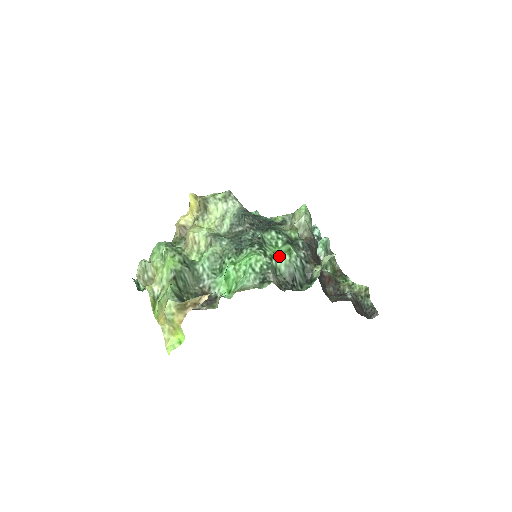
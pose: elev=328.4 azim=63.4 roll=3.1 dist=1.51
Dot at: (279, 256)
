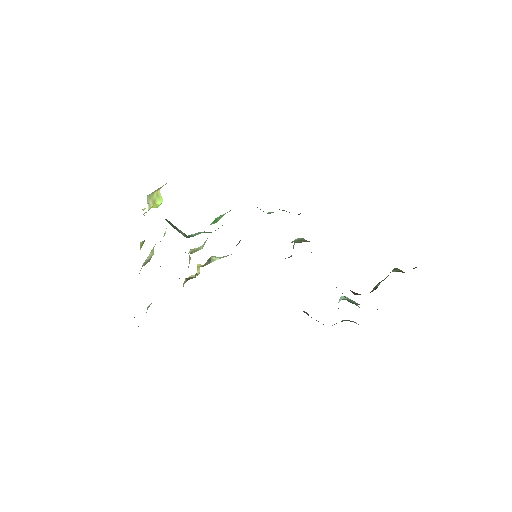
Dot at: occluded
